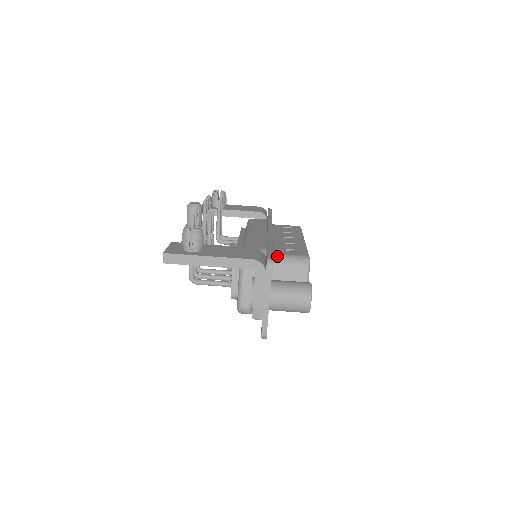
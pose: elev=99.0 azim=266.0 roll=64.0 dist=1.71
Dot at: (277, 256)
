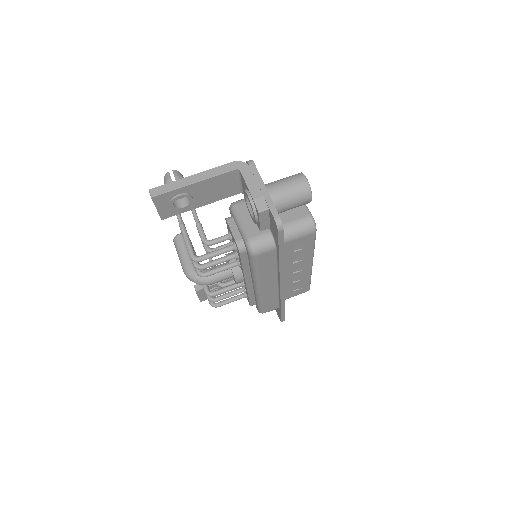
Dot at: occluded
